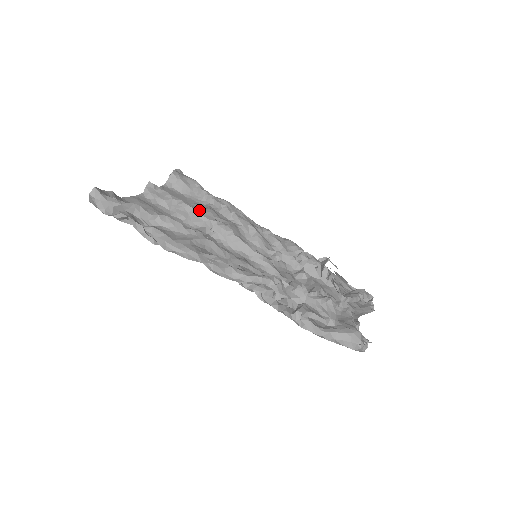
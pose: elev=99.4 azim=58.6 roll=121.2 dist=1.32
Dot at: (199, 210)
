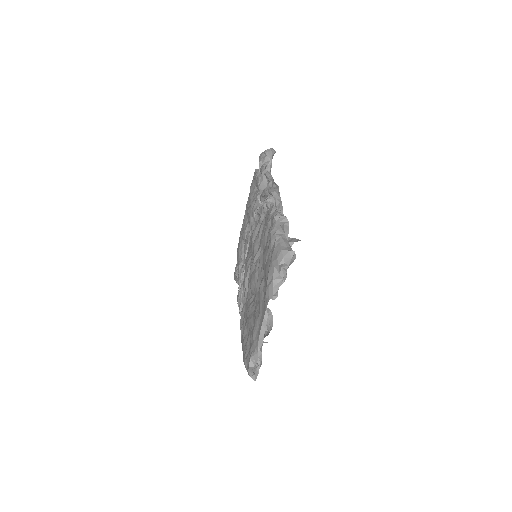
Dot at: occluded
